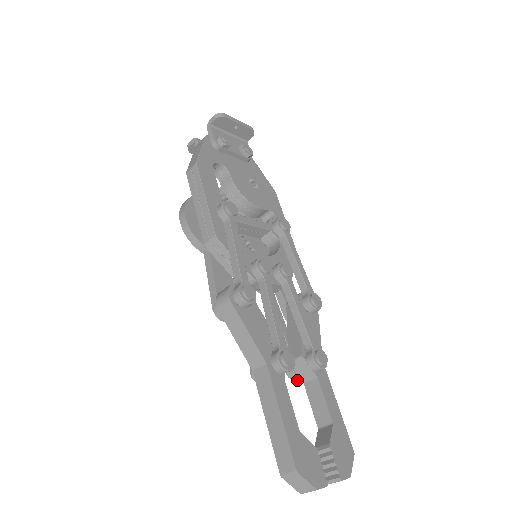
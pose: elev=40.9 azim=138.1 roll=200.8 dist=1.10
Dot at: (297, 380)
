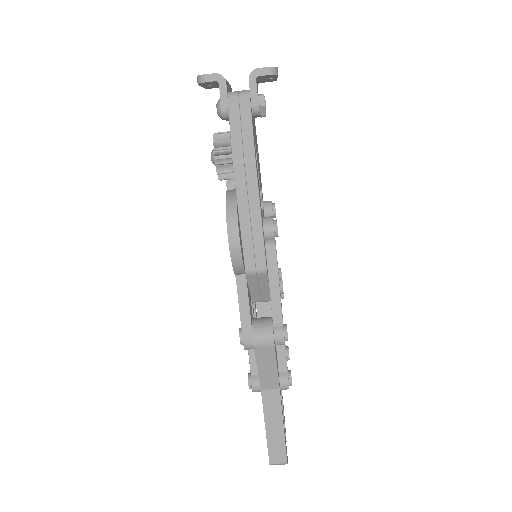
Dot at: occluded
